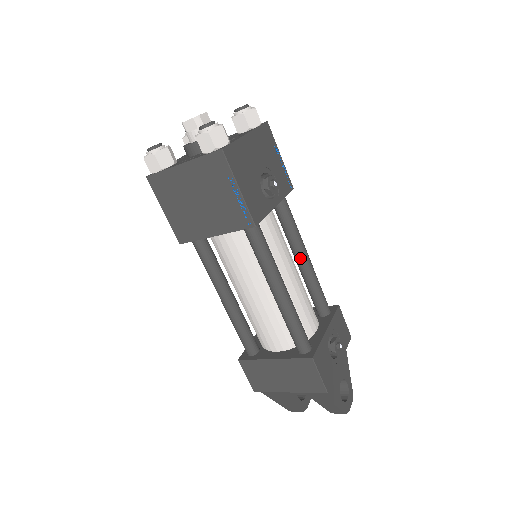
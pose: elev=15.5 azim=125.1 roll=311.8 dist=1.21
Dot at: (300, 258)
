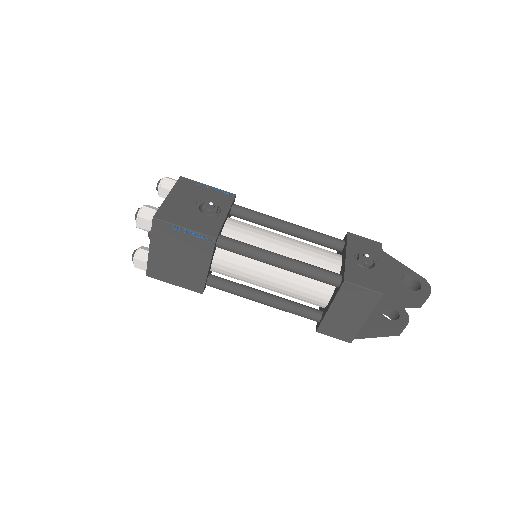
Dot at: (284, 229)
